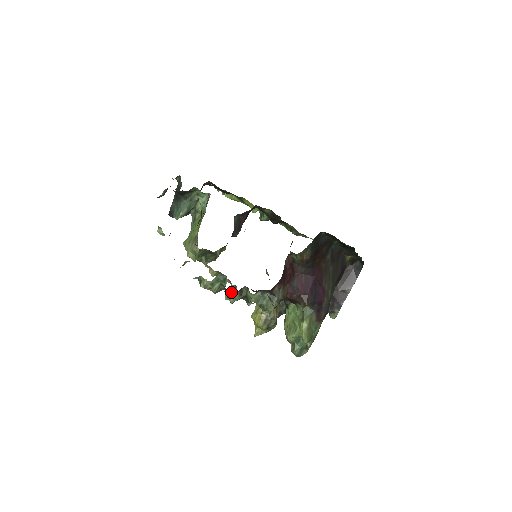
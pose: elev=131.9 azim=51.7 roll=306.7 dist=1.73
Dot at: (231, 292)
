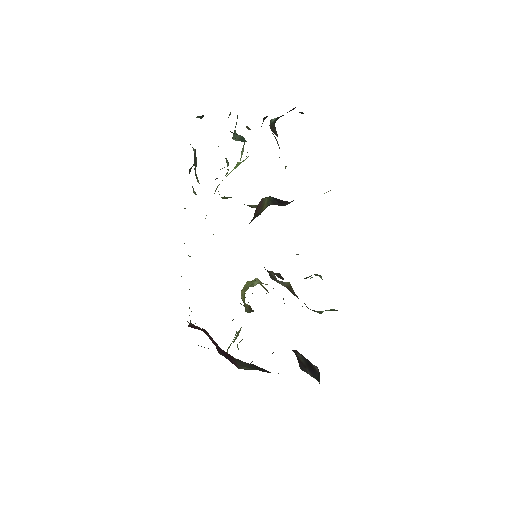
Dot at: occluded
